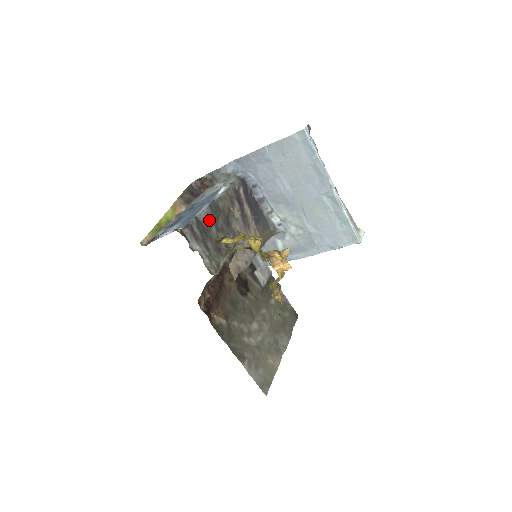
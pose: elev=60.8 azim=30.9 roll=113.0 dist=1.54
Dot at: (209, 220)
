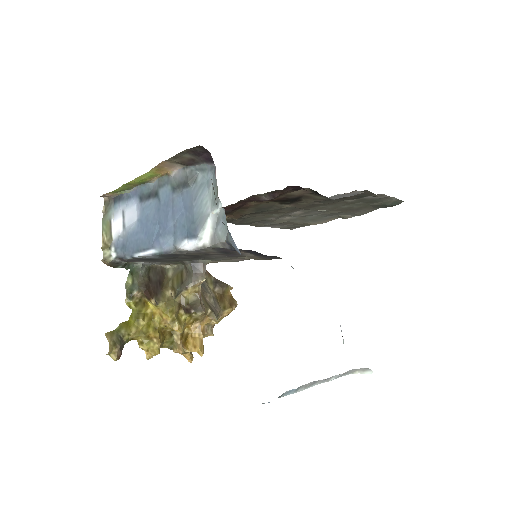
Dot at: (159, 258)
